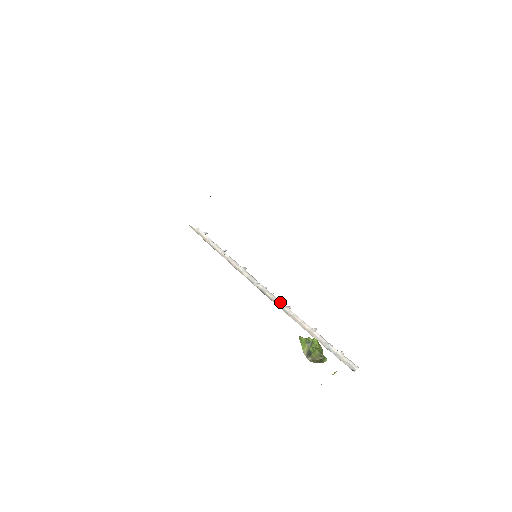
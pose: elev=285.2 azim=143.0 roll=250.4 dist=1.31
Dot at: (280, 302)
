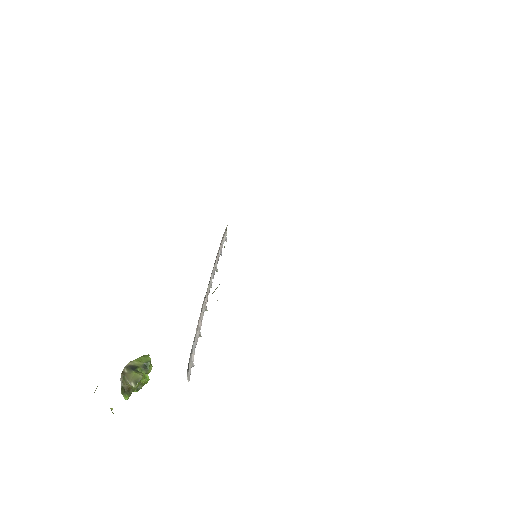
Dot at: occluded
